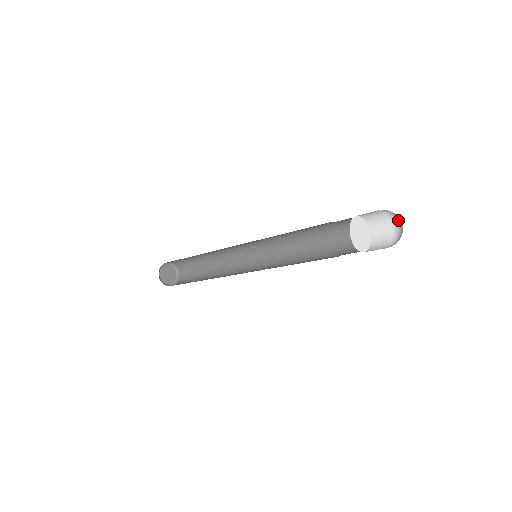
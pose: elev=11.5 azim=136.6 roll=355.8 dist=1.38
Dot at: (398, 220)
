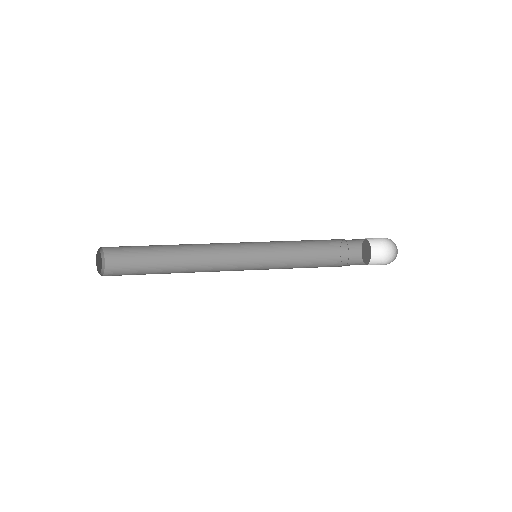
Dot at: (388, 242)
